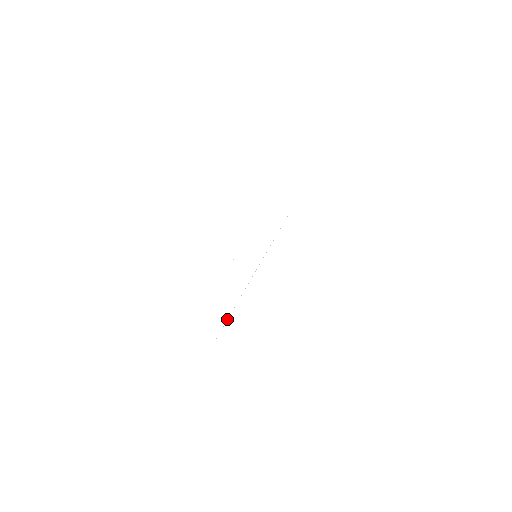
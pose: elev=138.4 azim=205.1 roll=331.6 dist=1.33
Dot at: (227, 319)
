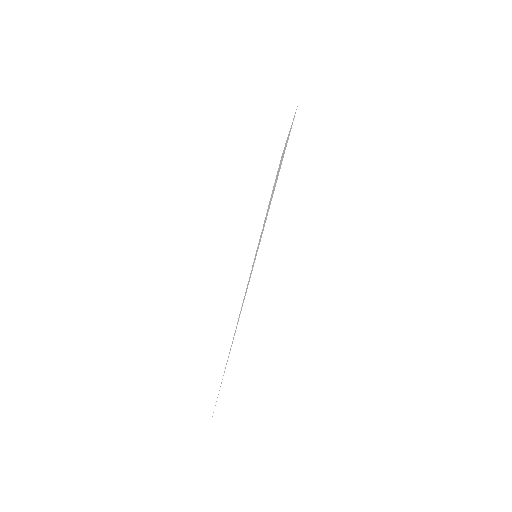
Dot at: occluded
